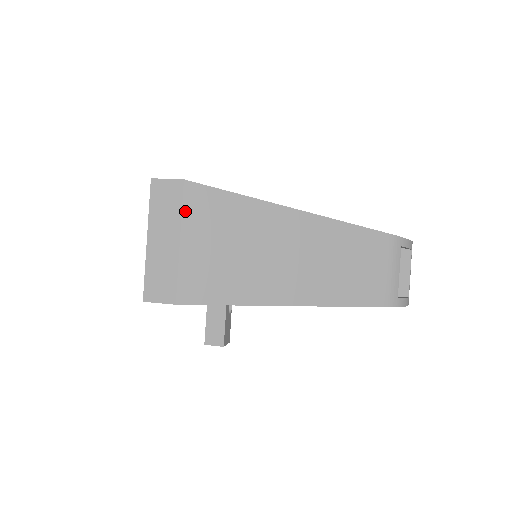
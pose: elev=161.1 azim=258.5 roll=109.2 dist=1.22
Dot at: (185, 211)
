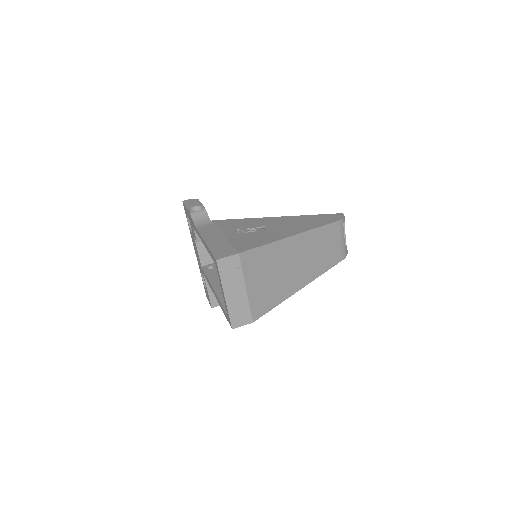
Dot at: (244, 271)
